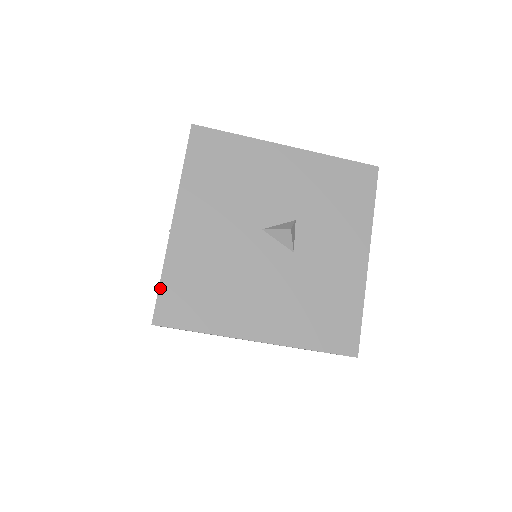
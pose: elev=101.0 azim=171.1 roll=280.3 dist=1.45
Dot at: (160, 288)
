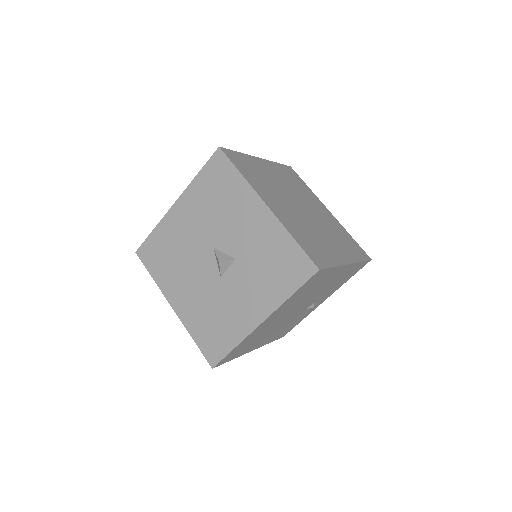
Dot at: (148, 237)
